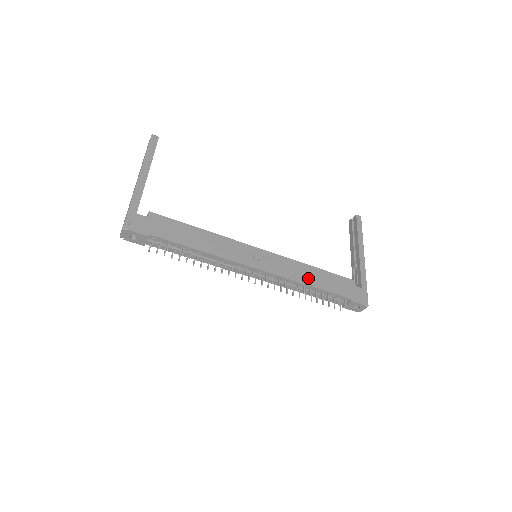
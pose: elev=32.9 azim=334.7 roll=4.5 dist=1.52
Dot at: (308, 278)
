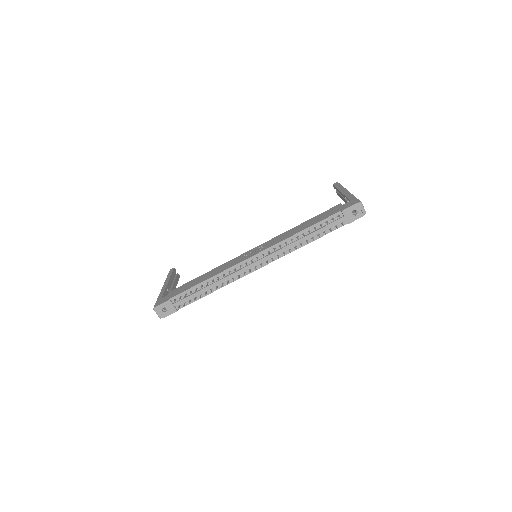
Dot at: (297, 231)
